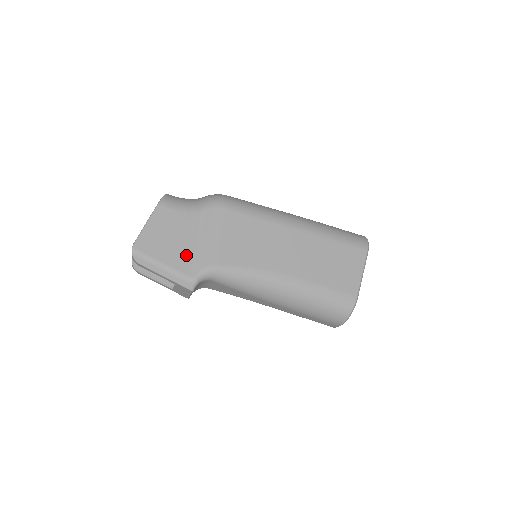
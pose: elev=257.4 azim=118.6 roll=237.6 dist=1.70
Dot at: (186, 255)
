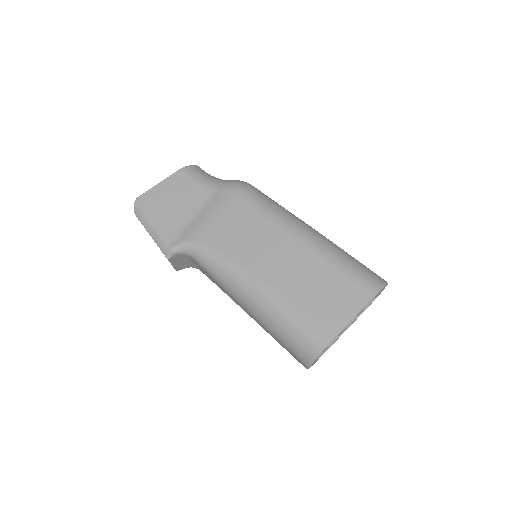
Dot at: (178, 223)
